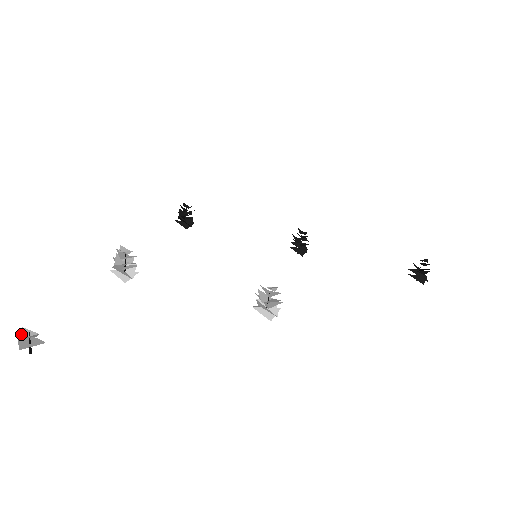
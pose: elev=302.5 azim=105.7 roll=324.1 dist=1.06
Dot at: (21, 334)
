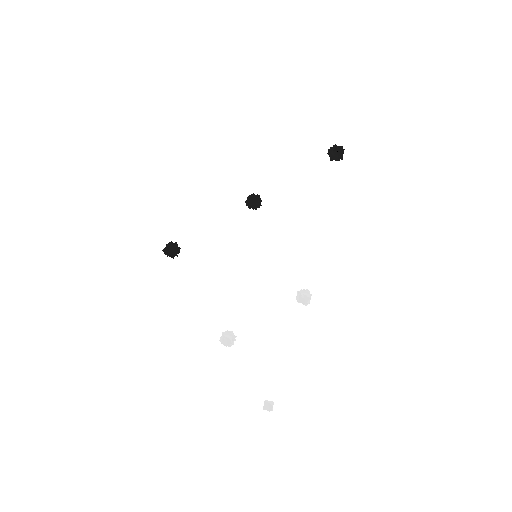
Dot at: (267, 410)
